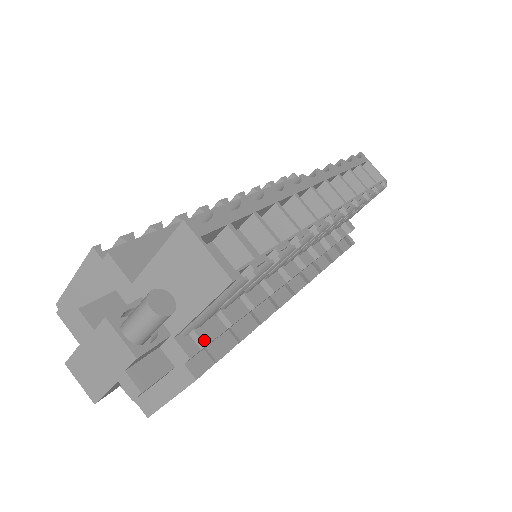
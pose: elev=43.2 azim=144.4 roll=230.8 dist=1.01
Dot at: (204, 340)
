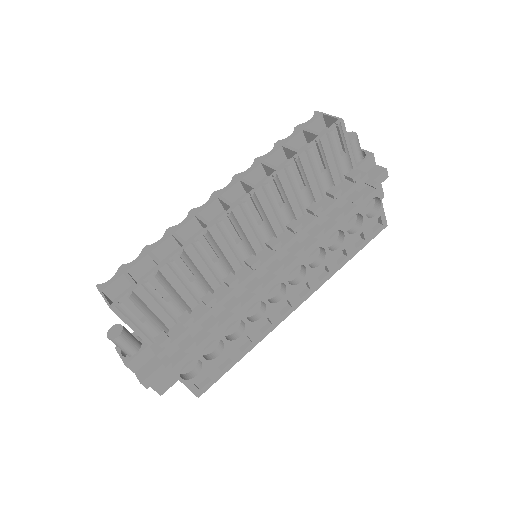
Dot at: (159, 342)
